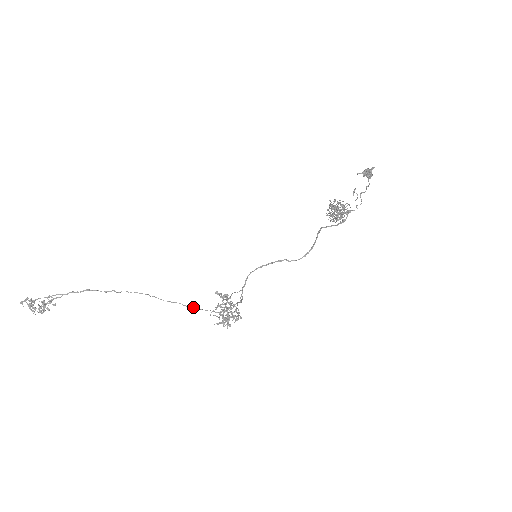
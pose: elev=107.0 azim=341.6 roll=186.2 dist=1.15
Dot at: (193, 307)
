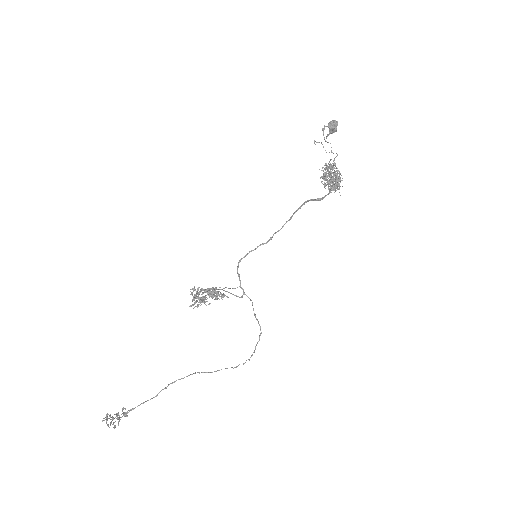
Dot at: (238, 365)
